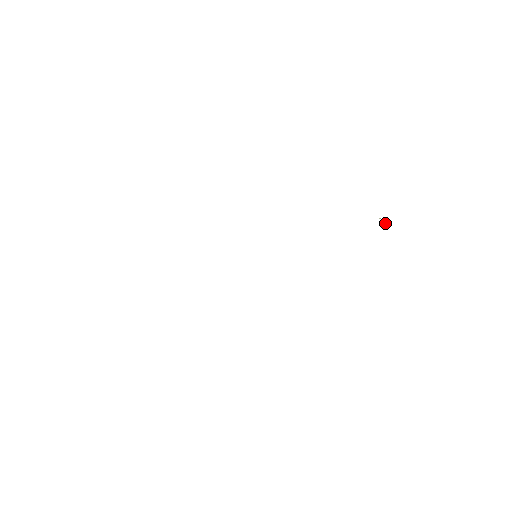
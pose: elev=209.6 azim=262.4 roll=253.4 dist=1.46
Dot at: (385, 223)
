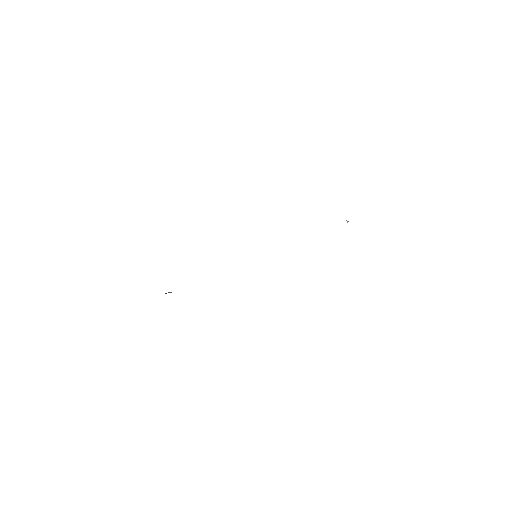
Dot at: occluded
